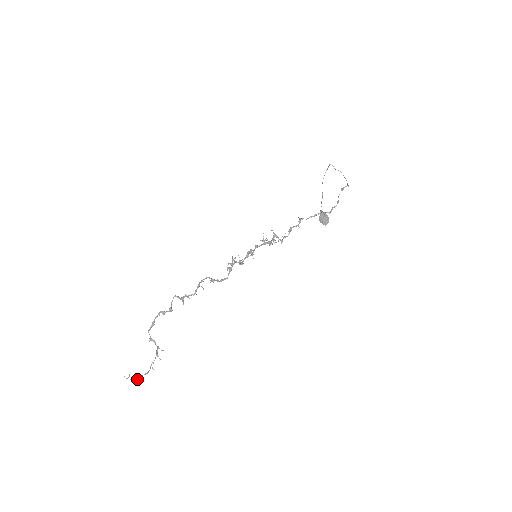
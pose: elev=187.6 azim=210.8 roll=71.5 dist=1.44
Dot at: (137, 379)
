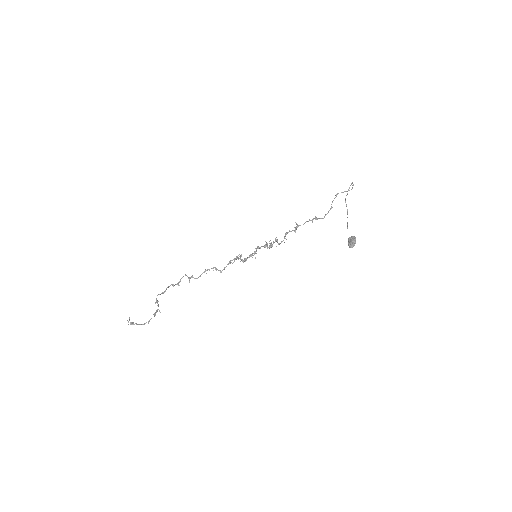
Dot at: (132, 323)
